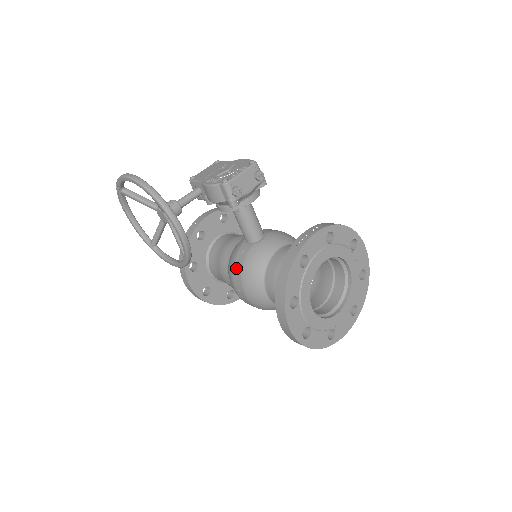
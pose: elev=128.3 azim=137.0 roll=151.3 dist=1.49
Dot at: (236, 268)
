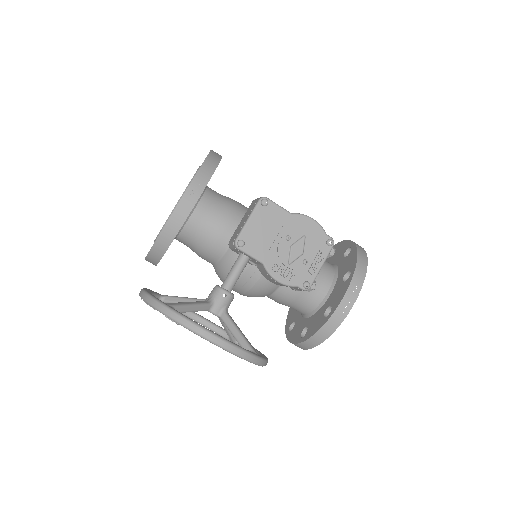
Dot at: (243, 283)
